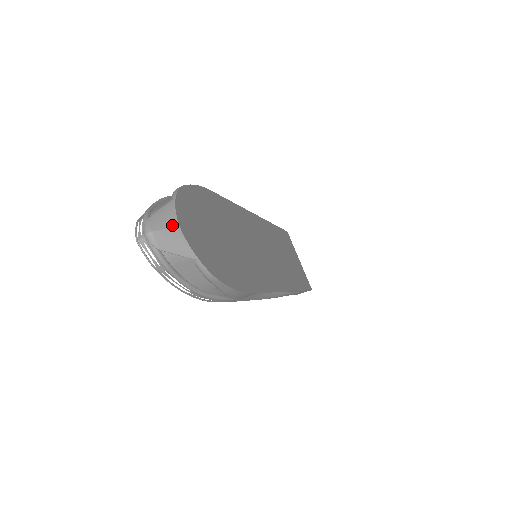
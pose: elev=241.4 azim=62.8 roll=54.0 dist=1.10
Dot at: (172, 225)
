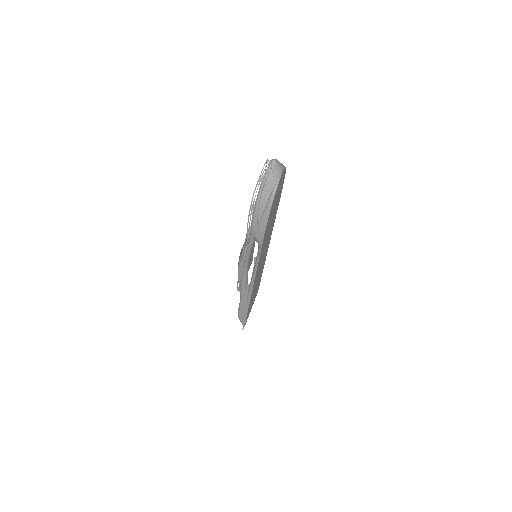
Dot at: (282, 168)
